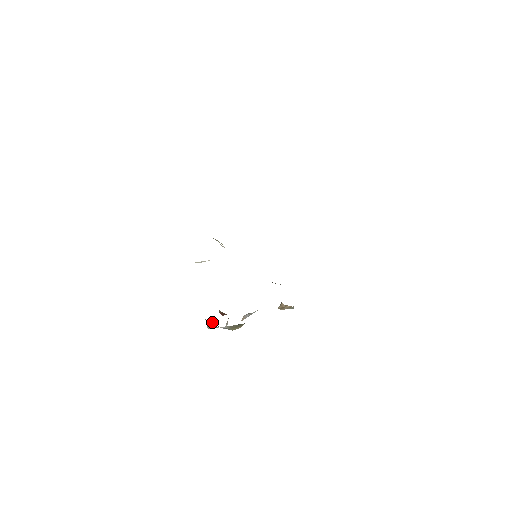
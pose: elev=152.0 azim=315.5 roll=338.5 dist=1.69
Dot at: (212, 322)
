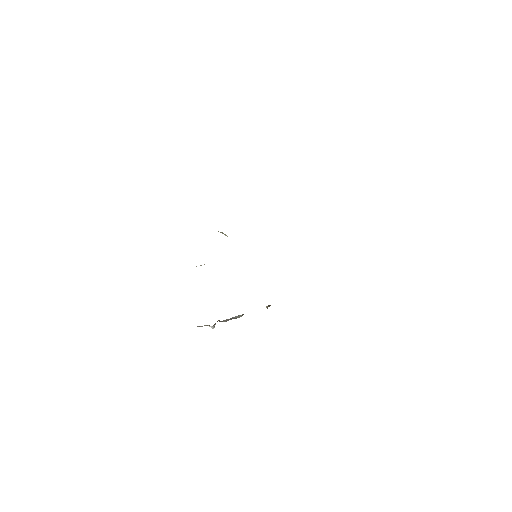
Dot at: occluded
